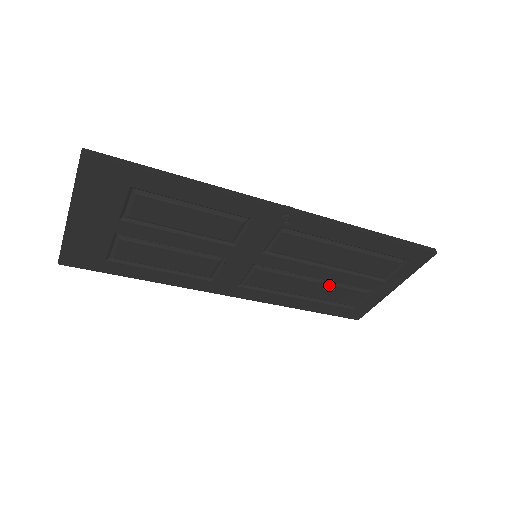
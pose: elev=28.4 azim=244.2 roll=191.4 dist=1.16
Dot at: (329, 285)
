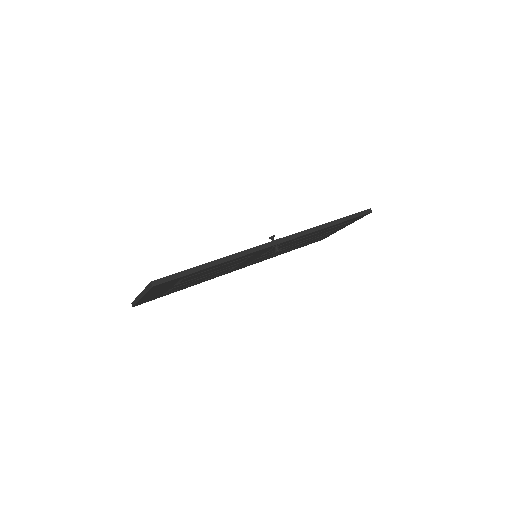
Dot at: occluded
